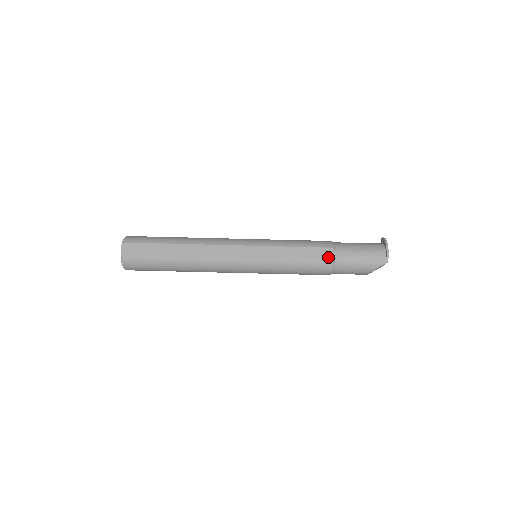
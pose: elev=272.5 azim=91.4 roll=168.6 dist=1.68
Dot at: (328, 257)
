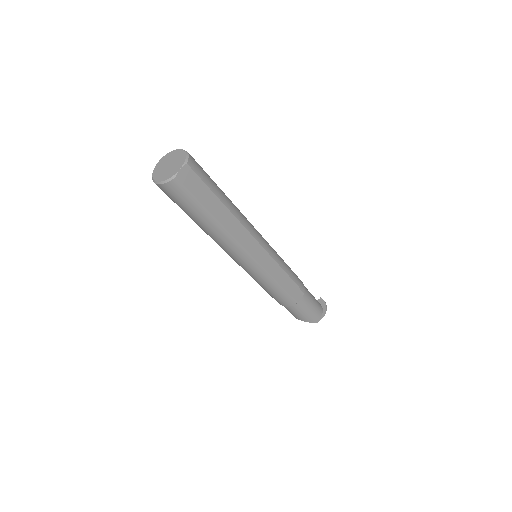
Dot at: (297, 298)
